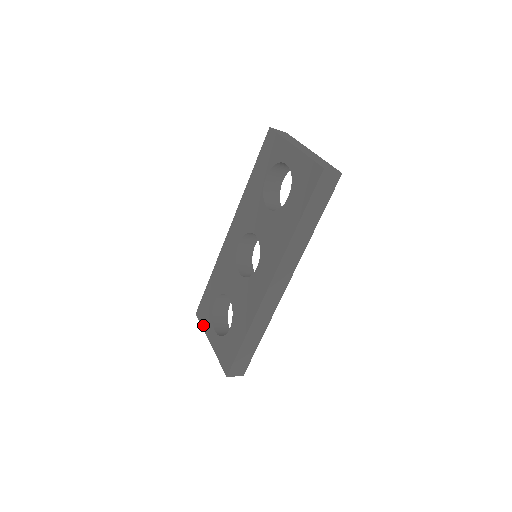
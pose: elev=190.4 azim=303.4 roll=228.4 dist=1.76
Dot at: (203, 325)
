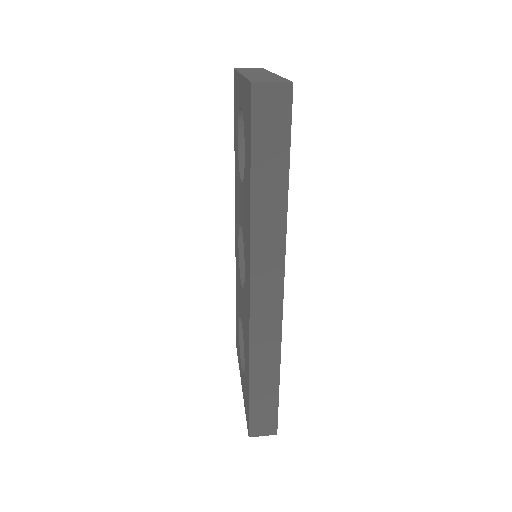
Dot at: (238, 362)
